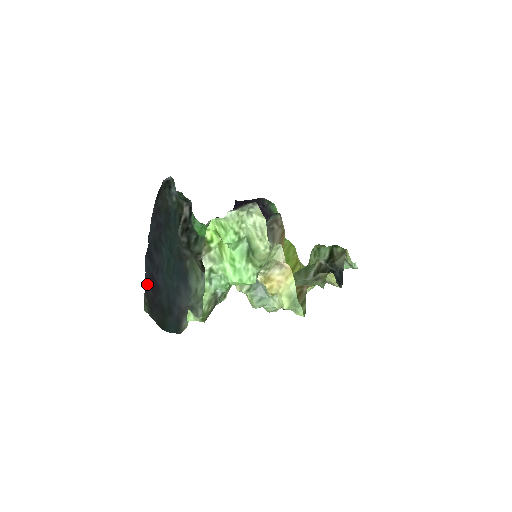
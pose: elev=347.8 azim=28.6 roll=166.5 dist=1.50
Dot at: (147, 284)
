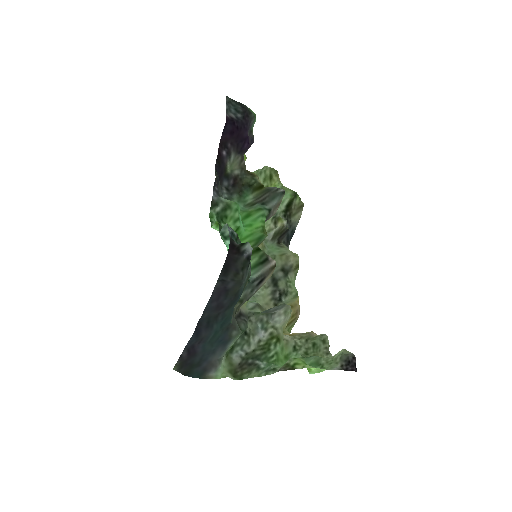
Dot at: (185, 353)
